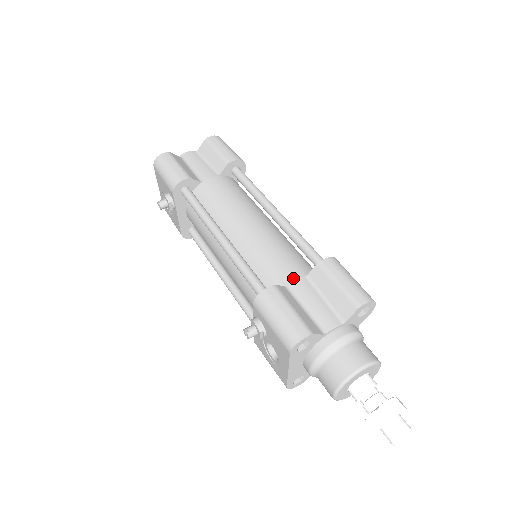
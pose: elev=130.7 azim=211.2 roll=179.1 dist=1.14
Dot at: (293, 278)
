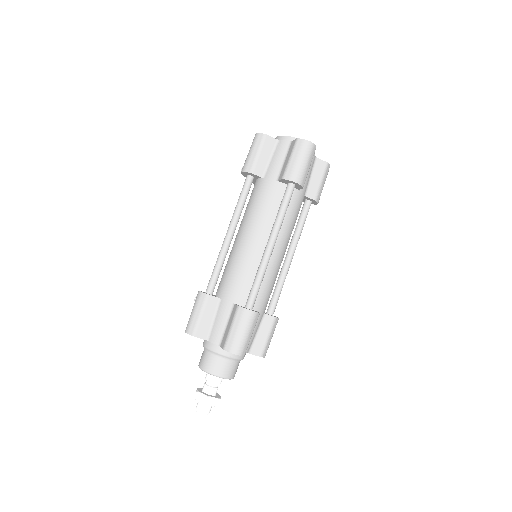
Dot at: (227, 298)
